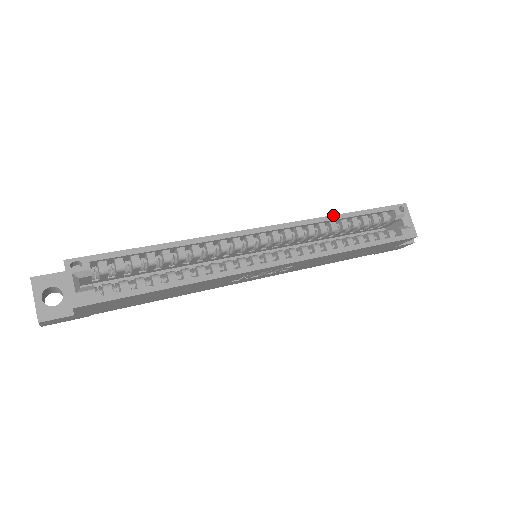
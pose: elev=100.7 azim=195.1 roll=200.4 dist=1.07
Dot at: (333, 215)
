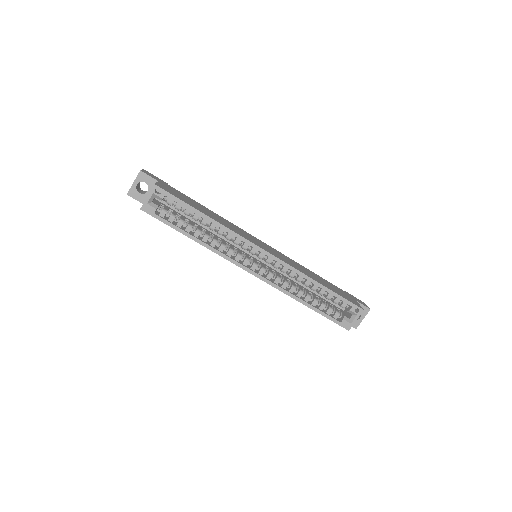
Dot at: (312, 278)
